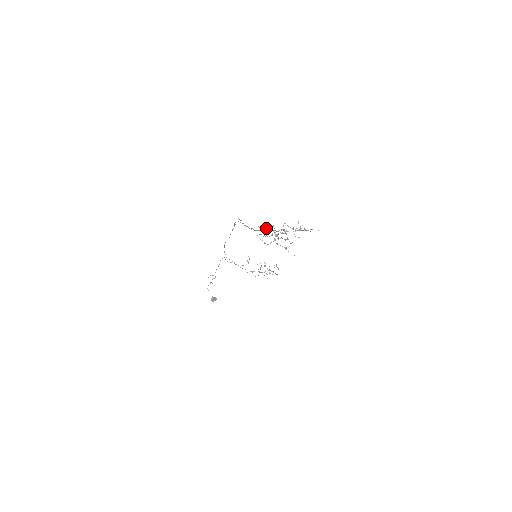
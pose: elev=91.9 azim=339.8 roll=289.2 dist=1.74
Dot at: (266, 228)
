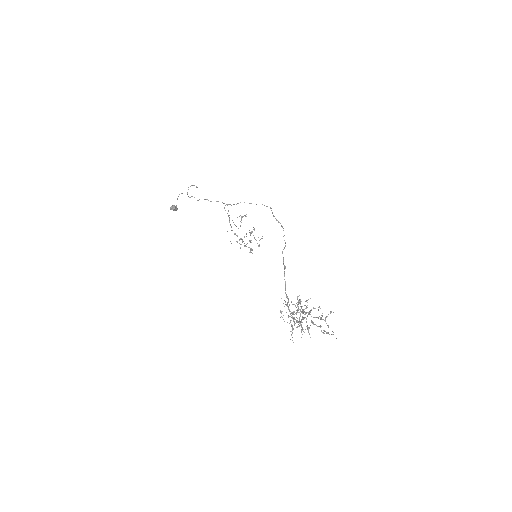
Dot at: (300, 303)
